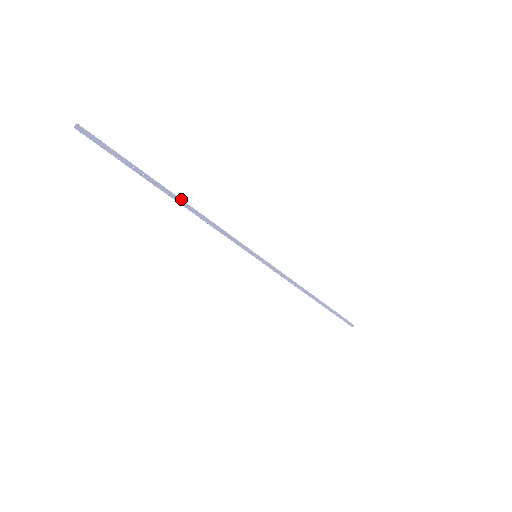
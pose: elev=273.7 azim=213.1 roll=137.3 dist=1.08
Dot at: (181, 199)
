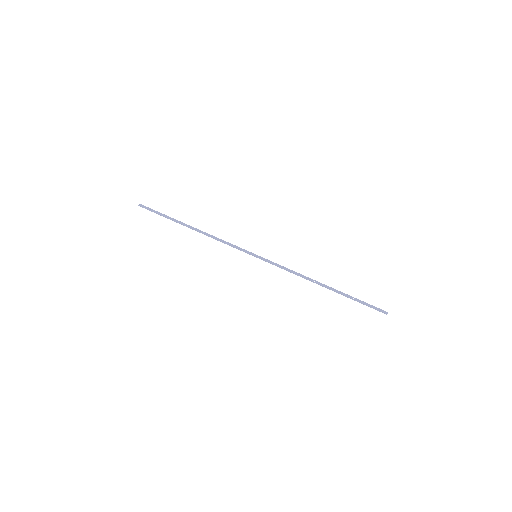
Dot at: (195, 228)
